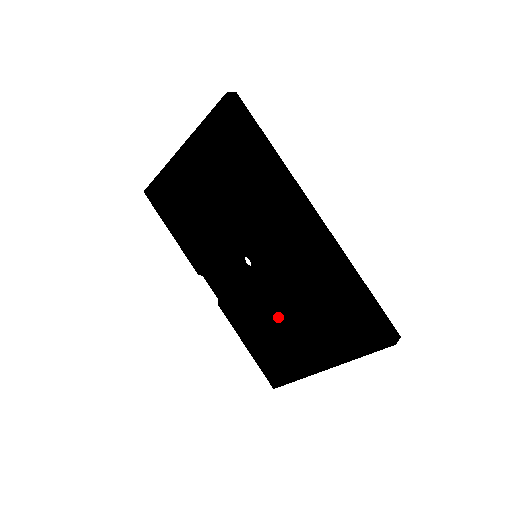
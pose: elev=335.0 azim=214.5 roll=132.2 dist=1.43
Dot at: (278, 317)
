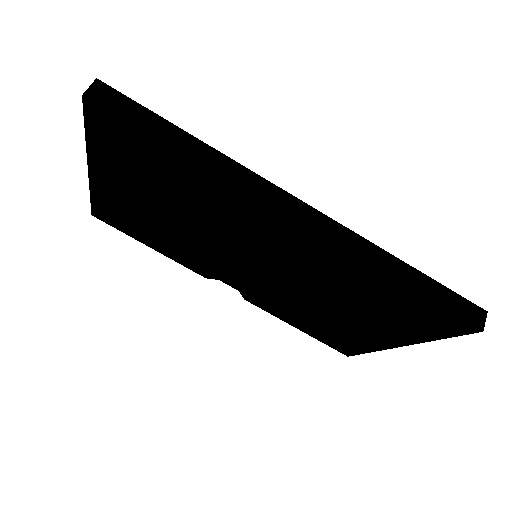
Dot at: (317, 309)
